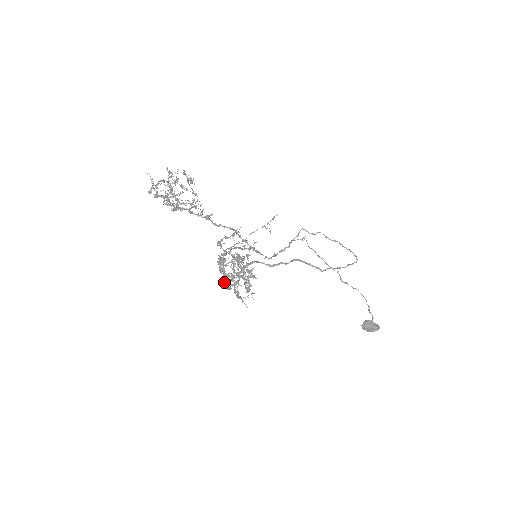
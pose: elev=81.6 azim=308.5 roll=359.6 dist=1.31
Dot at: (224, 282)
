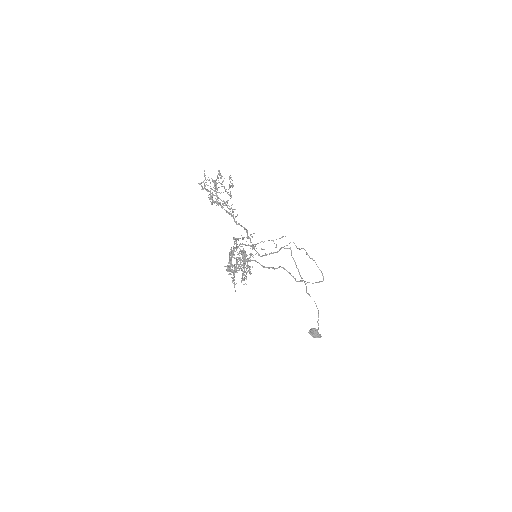
Dot at: (228, 269)
